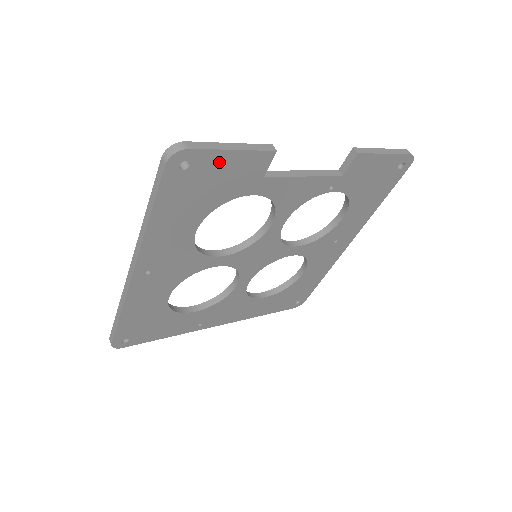
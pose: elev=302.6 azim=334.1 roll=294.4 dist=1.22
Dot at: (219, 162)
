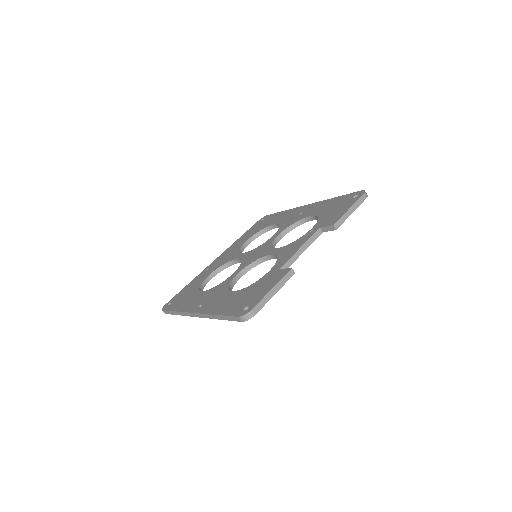
Dot at: occluded
